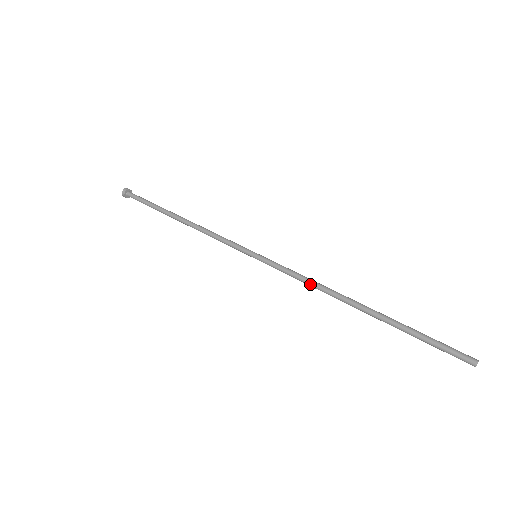
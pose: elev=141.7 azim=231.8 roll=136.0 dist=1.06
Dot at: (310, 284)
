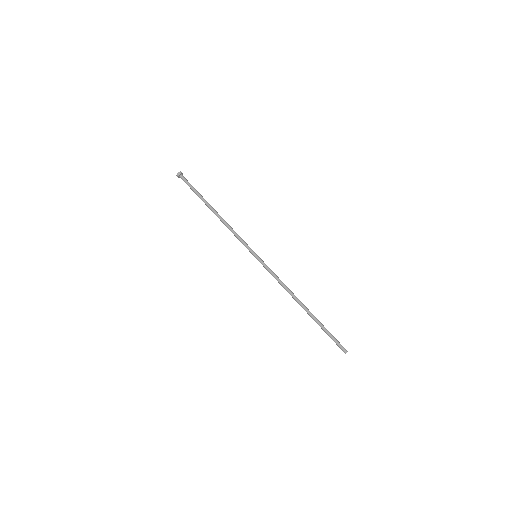
Dot at: occluded
